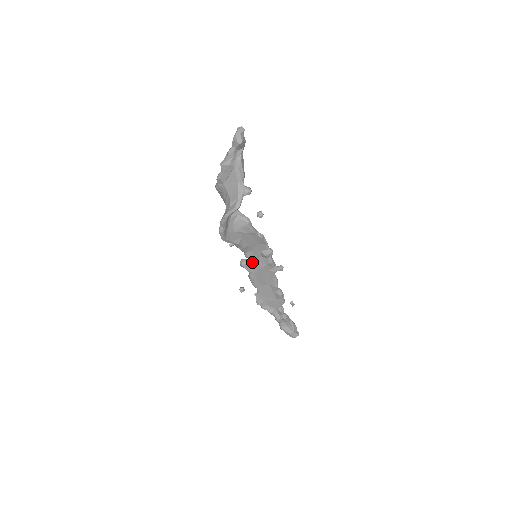
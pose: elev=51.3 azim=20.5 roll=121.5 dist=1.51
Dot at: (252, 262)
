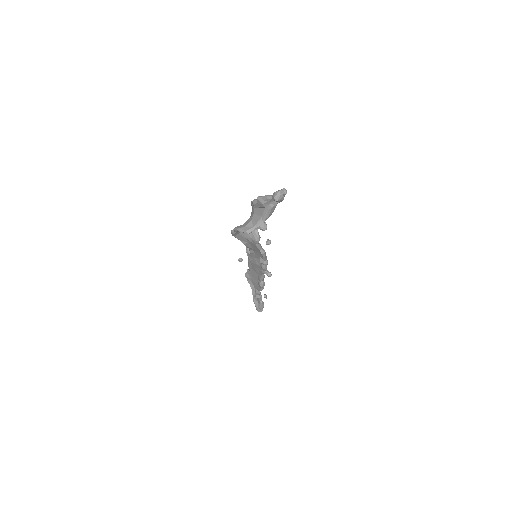
Dot at: (253, 256)
